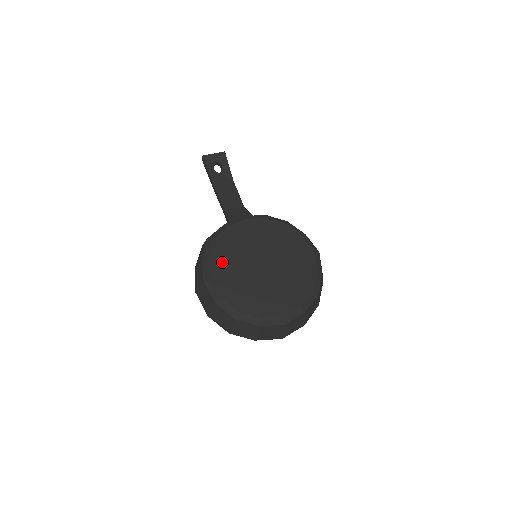
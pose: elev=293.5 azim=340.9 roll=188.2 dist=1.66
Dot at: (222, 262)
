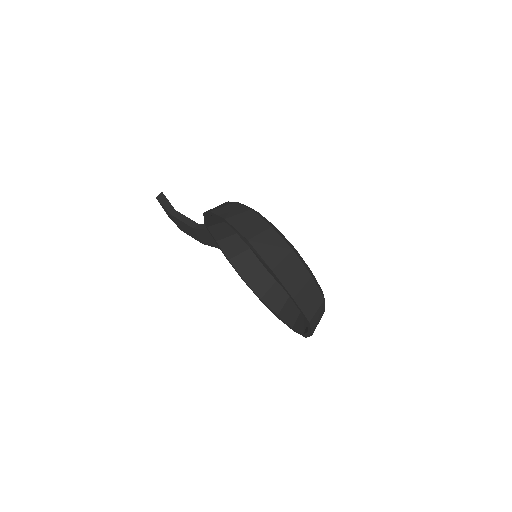
Dot at: occluded
